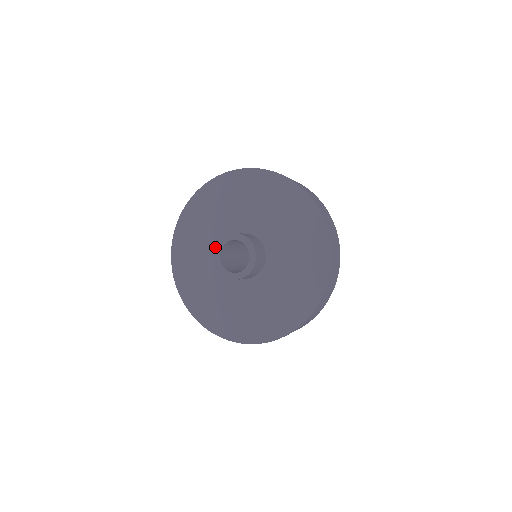
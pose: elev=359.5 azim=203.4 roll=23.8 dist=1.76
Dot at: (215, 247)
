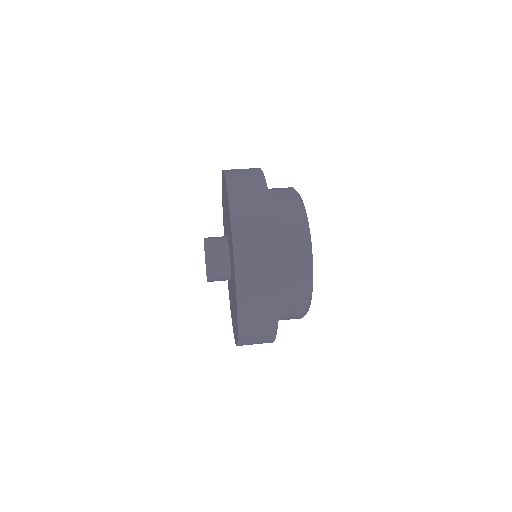
Dot at: occluded
